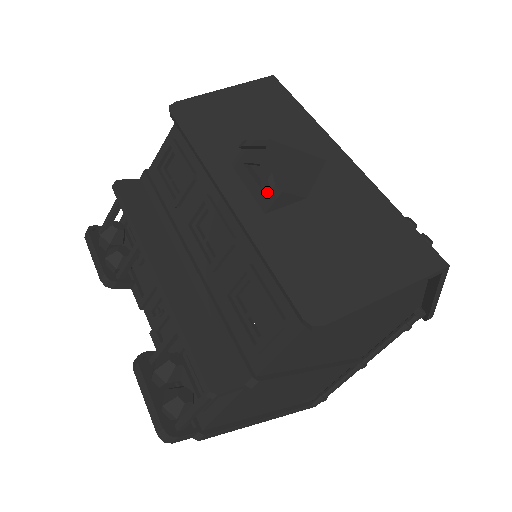
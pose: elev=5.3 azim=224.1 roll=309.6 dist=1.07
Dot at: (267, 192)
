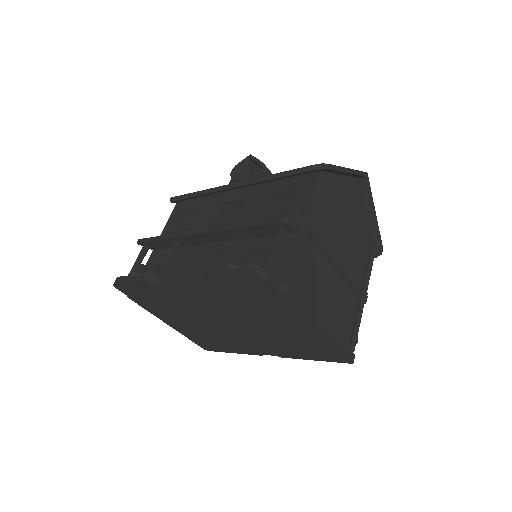
Dot at: (258, 173)
